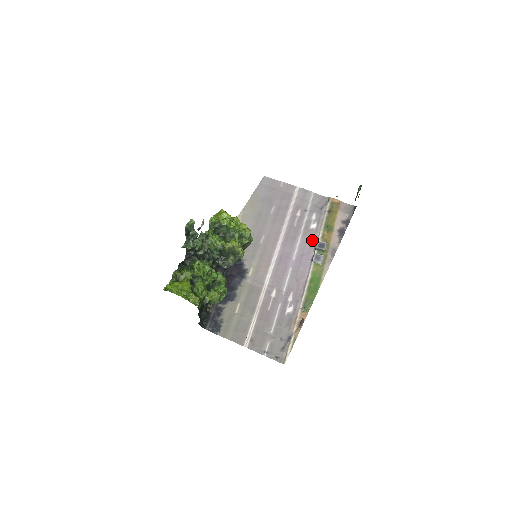
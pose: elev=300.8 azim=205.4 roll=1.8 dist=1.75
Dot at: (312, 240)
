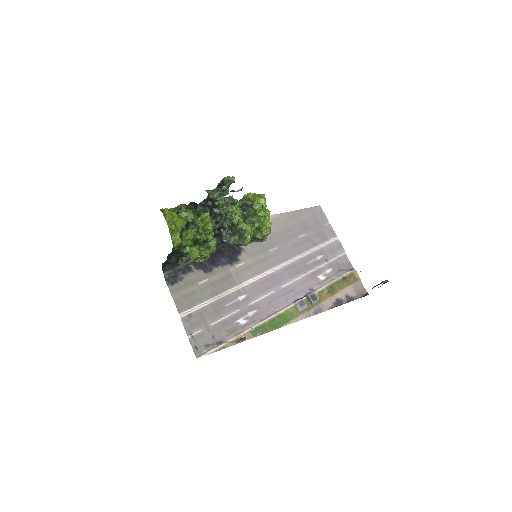
Dot at: (310, 287)
